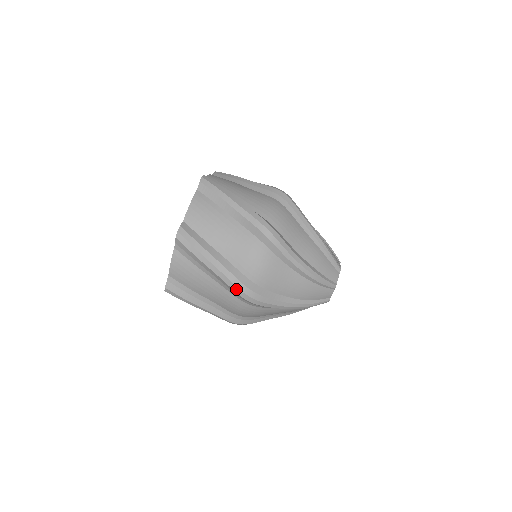
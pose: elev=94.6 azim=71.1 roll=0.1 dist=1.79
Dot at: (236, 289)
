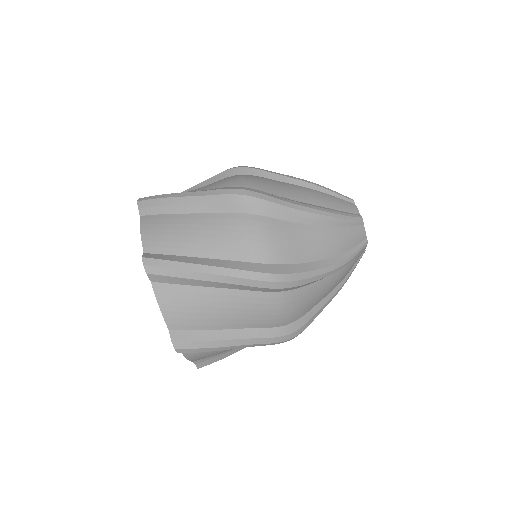
Dot at: occluded
